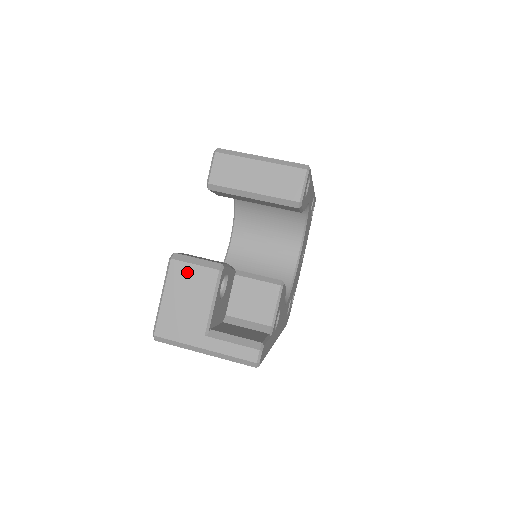
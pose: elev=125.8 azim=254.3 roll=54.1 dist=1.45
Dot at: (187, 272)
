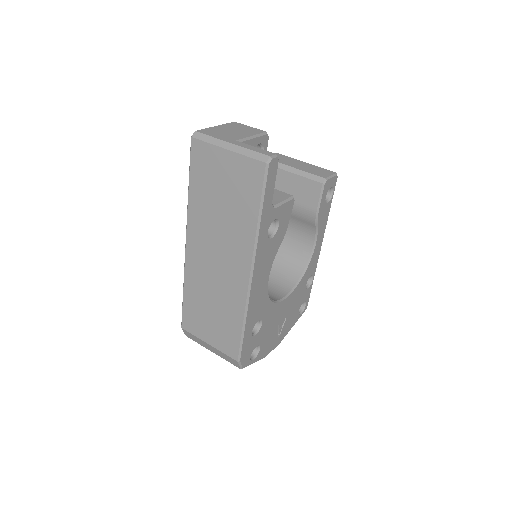
Dot at: (242, 126)
